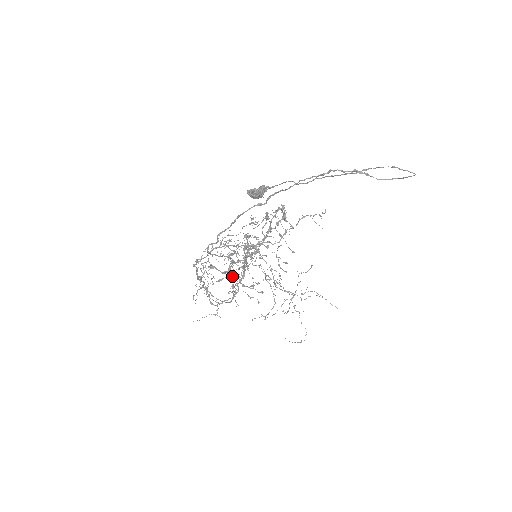
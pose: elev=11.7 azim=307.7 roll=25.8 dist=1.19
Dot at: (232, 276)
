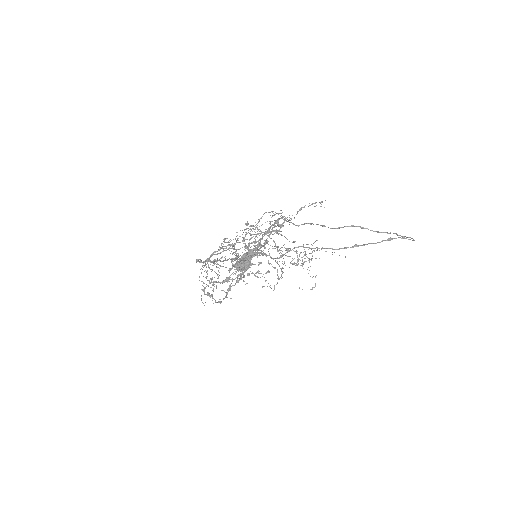
Dot at: (236, 258)
